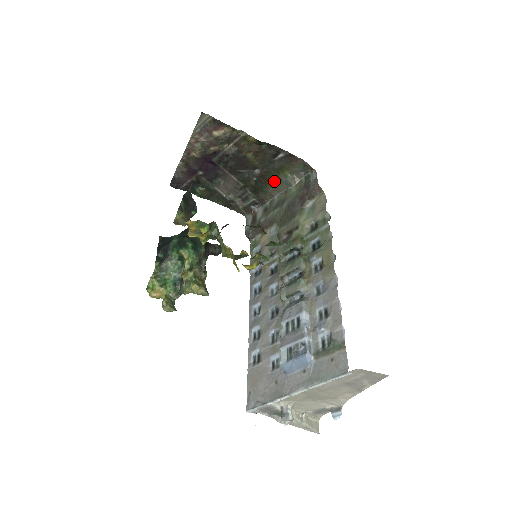
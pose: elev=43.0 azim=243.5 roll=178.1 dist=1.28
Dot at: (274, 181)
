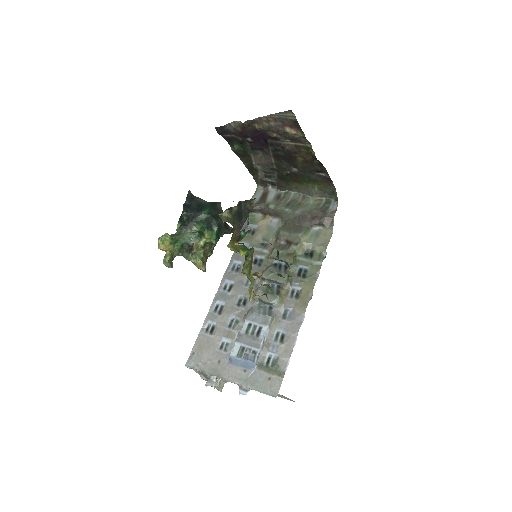
Dot at: (301, 183)
